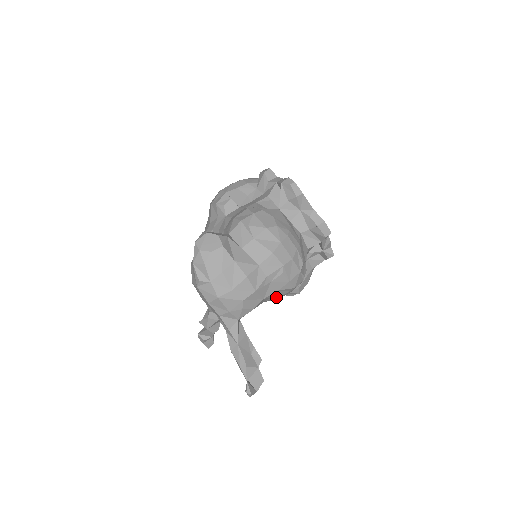
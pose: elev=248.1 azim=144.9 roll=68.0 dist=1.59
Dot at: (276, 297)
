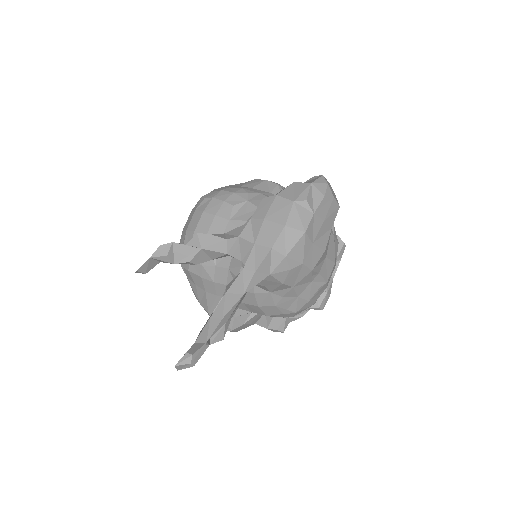
Dot at: (278, 301)
